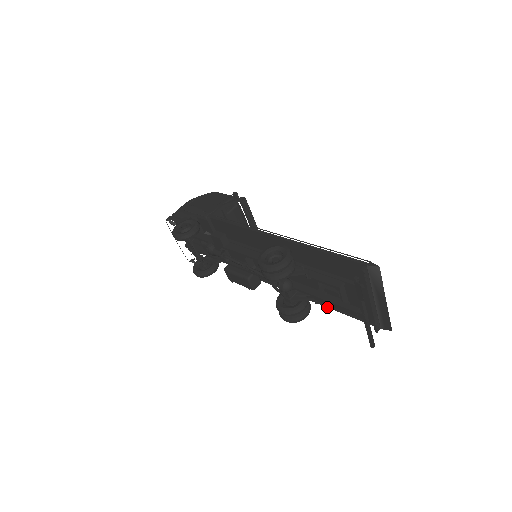
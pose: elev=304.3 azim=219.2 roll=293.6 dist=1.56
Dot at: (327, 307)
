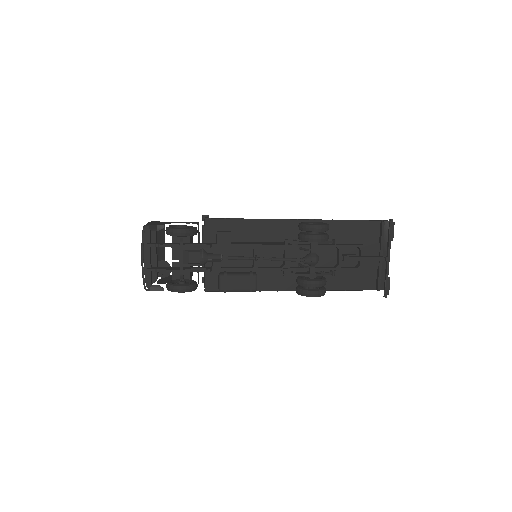
Dot at: (328, 290)
